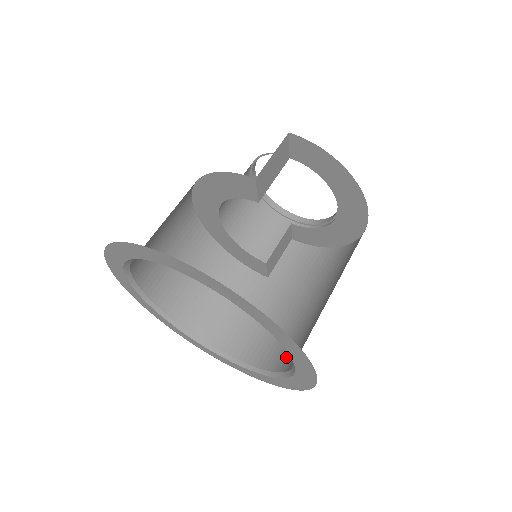
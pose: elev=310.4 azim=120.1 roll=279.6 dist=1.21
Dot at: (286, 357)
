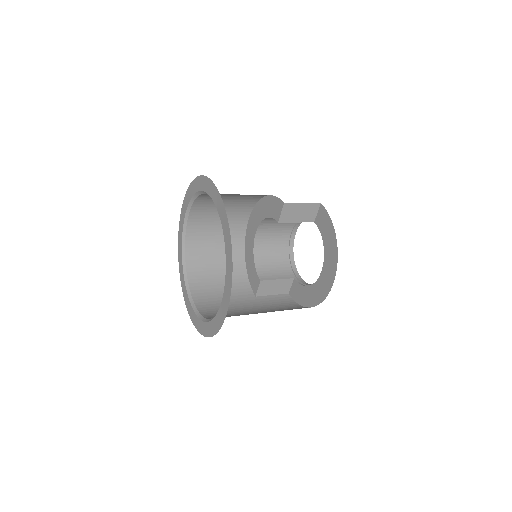
Dot at: occluded
